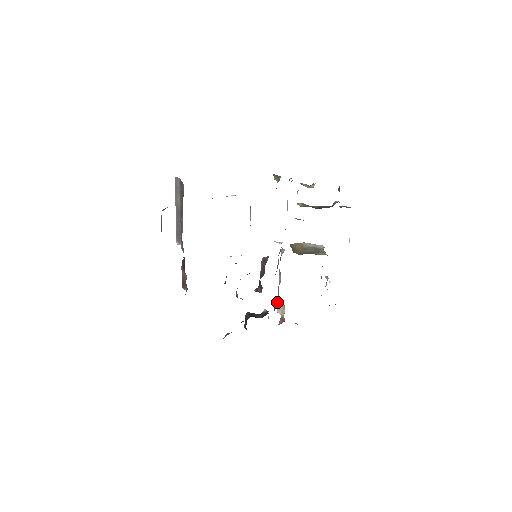
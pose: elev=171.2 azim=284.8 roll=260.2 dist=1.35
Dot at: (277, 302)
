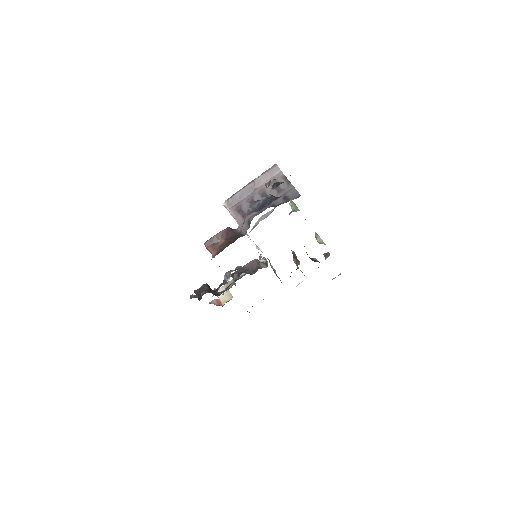
Dot at: (223, 286)
